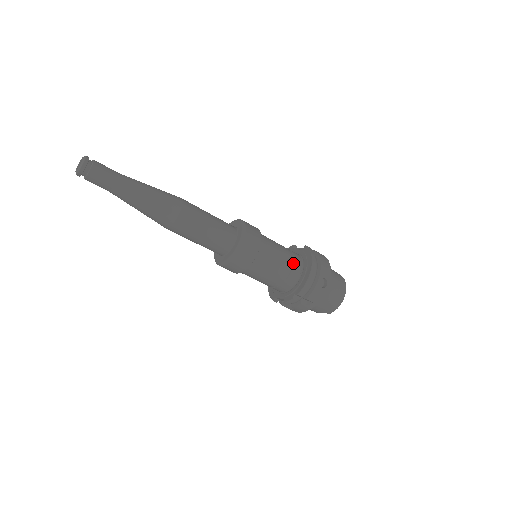
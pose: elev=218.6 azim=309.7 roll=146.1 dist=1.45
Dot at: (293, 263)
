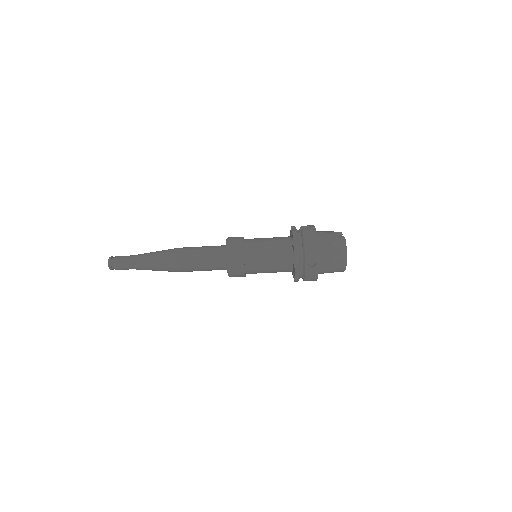
Dot at: (281, 255)
